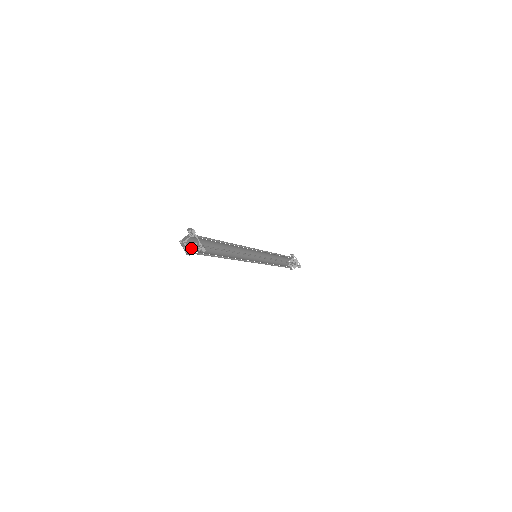
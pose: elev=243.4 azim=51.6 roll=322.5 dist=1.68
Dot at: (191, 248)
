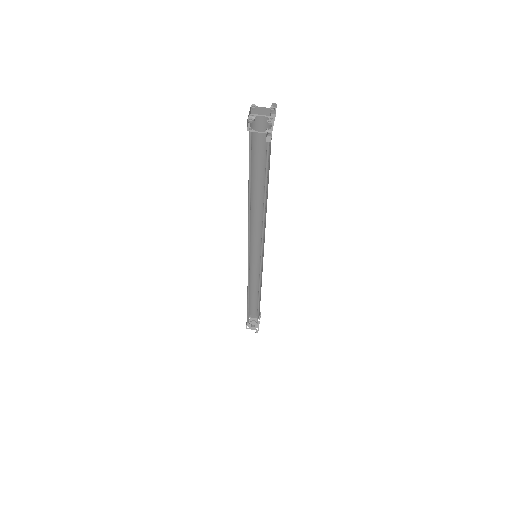
Dot at: occluded
